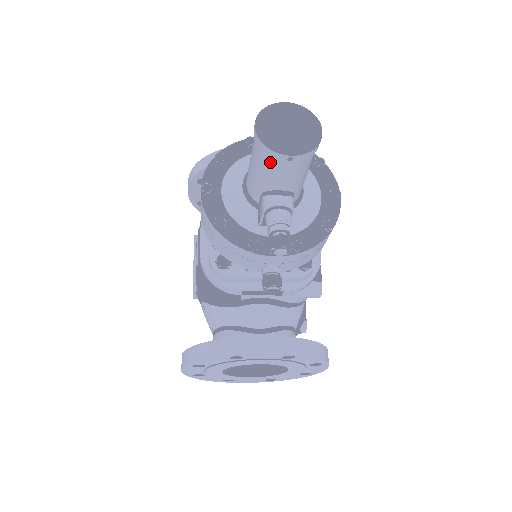
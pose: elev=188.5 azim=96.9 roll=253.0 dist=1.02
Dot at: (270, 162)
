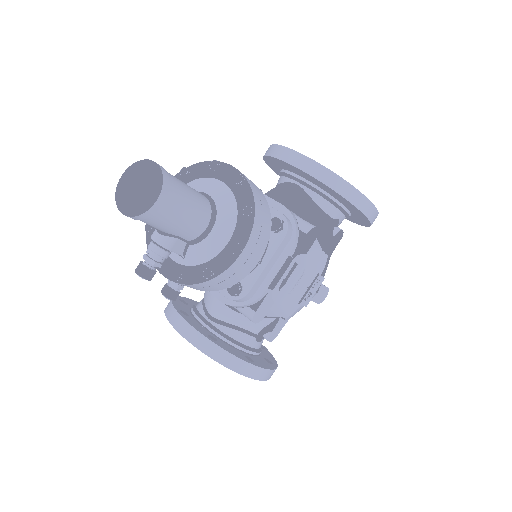
Dot at: occluded
